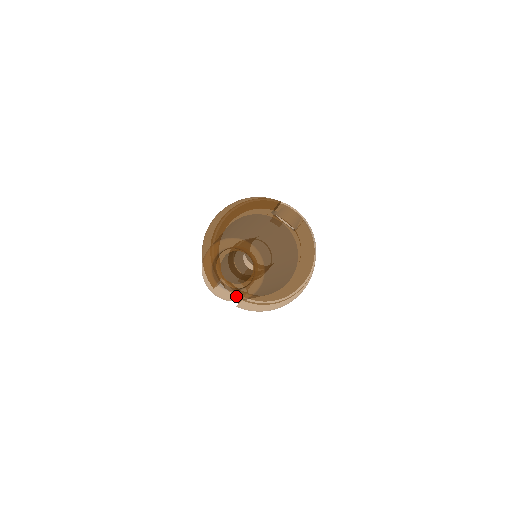
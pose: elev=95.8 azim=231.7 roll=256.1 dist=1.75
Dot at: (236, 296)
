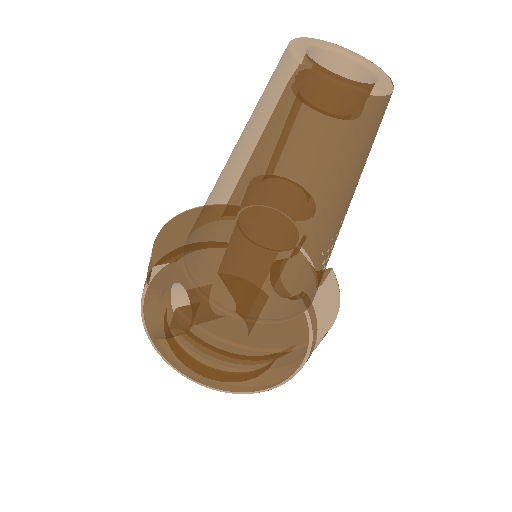
Dot at: (339, 77)
